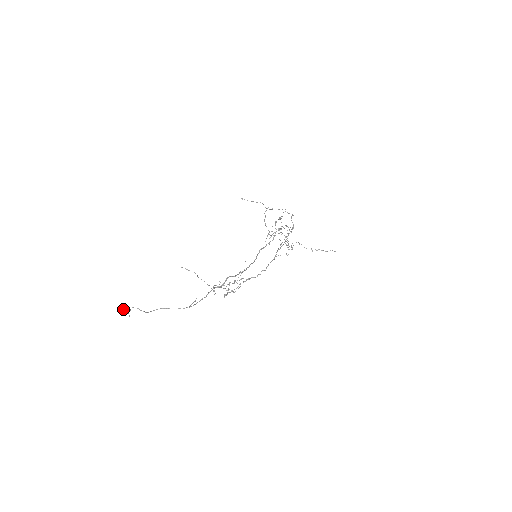
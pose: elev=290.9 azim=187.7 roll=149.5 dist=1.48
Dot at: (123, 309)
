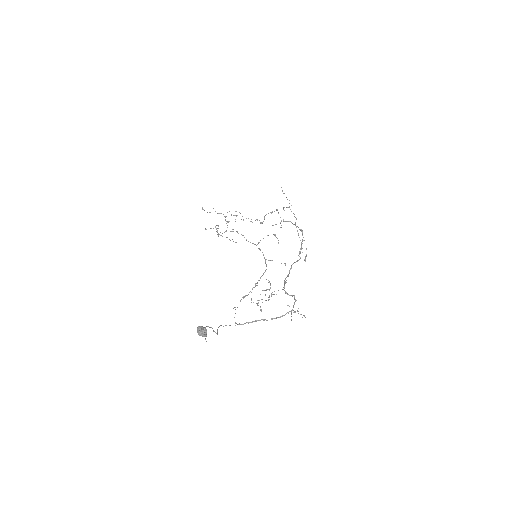
Dot at: (203, 330)
